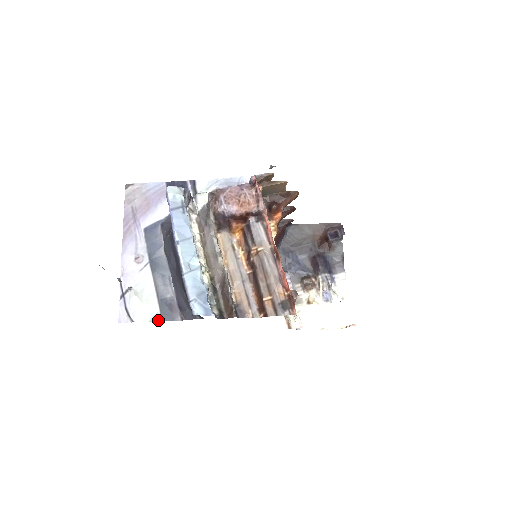
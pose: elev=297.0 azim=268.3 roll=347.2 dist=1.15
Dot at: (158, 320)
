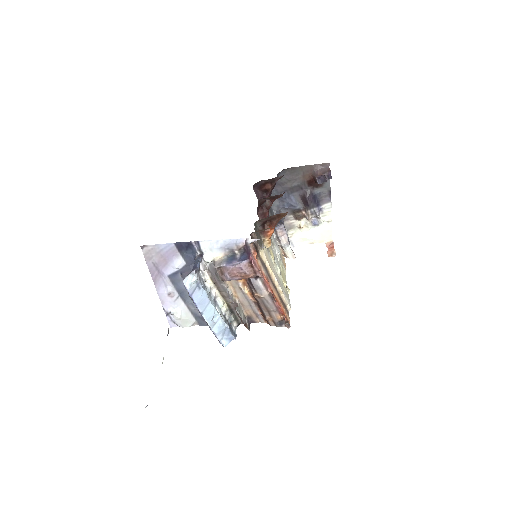
Dot at: occluded
